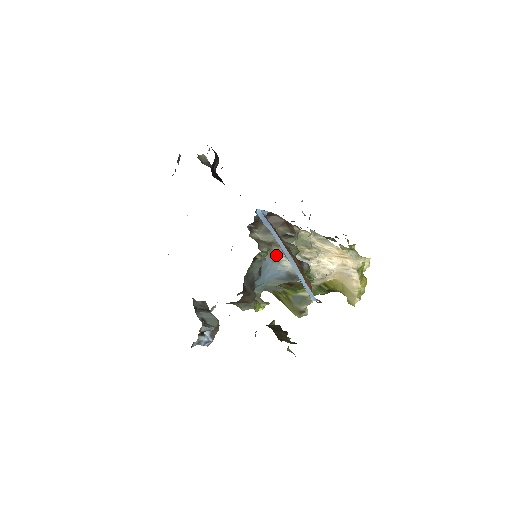
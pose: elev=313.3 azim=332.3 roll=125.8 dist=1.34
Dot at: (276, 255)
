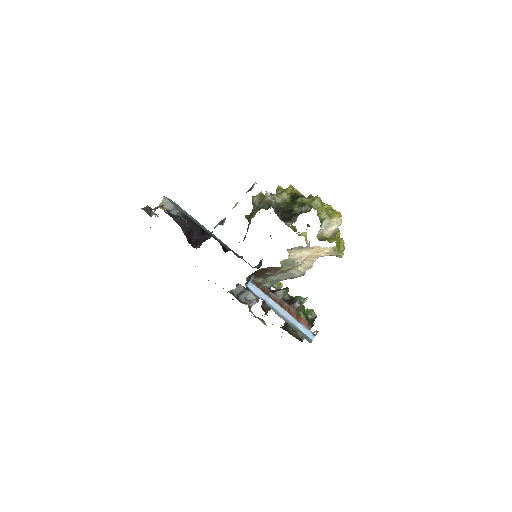
Dot at: (273, 280)
